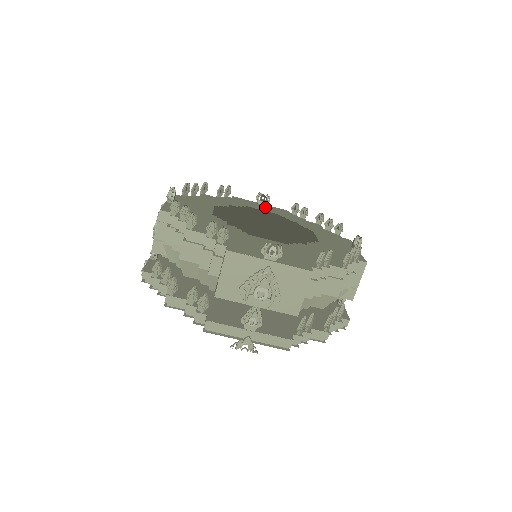
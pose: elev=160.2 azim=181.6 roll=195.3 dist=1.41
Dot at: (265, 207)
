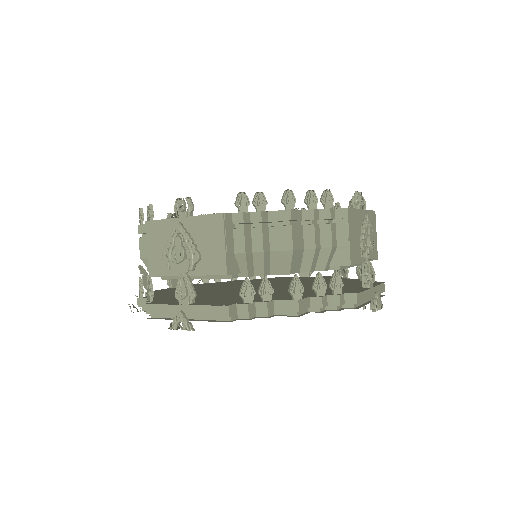
Dot at: occluded
